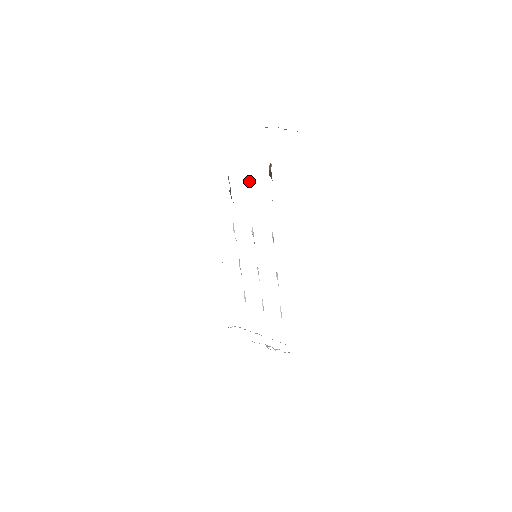
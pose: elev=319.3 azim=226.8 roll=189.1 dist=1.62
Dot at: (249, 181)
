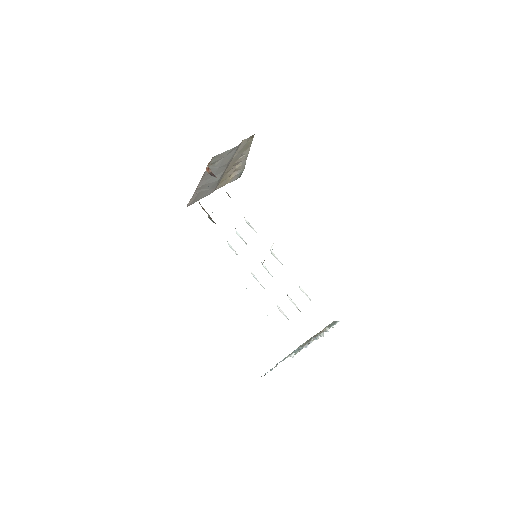
Dot at: occluded
